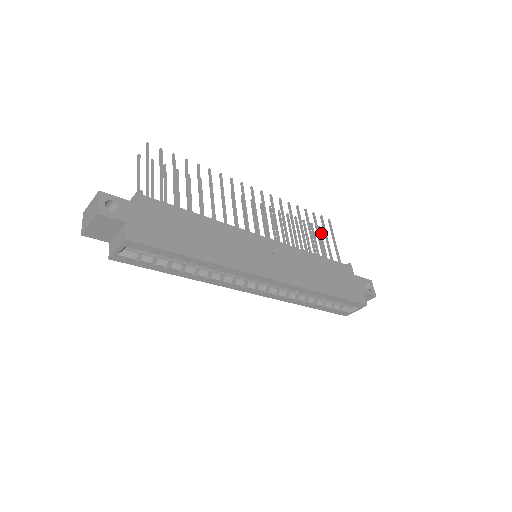
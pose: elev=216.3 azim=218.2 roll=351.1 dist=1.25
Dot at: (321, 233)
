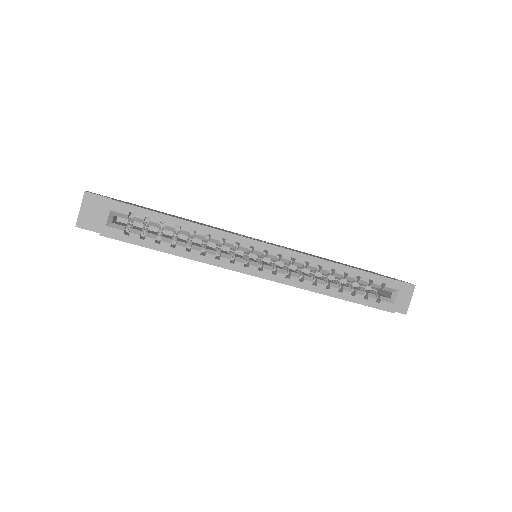
Dot at: occluded
